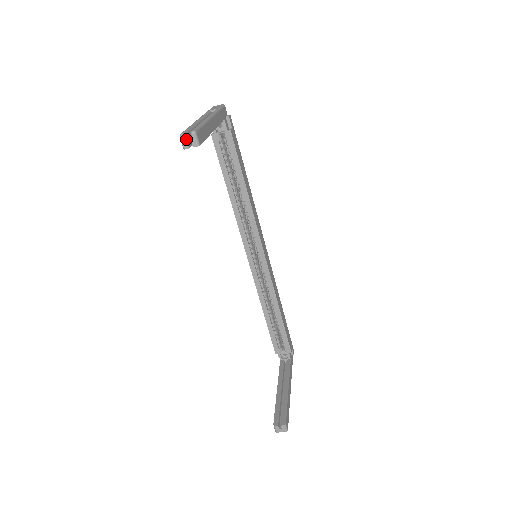
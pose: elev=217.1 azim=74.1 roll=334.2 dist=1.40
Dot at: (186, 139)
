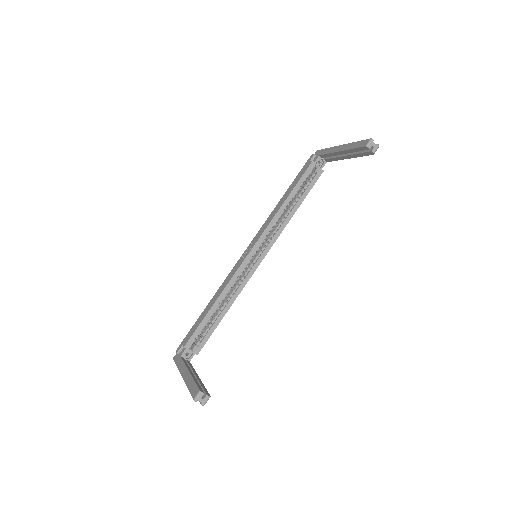
Dot at: (373, 144)
